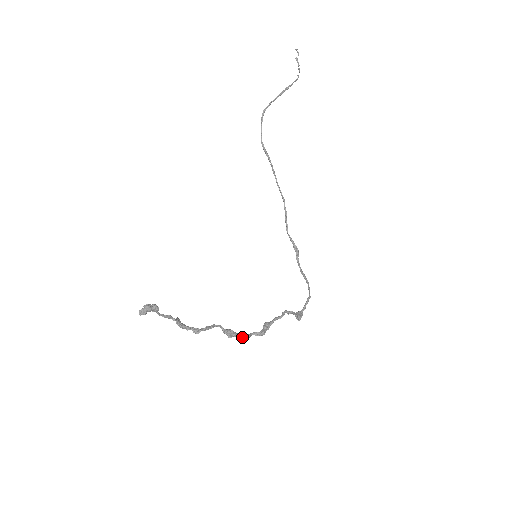
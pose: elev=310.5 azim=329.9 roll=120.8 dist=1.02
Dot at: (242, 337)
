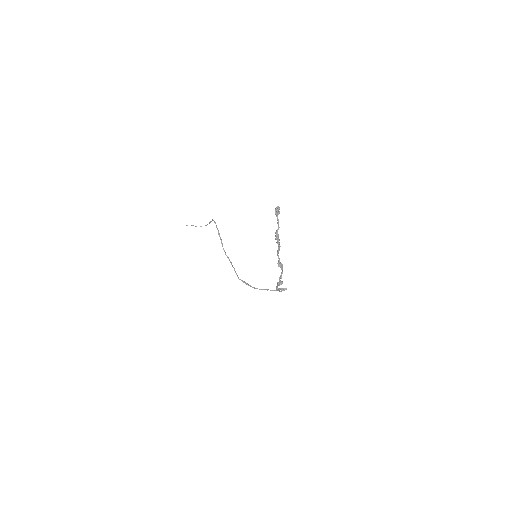
Dot at: (279, 277)
